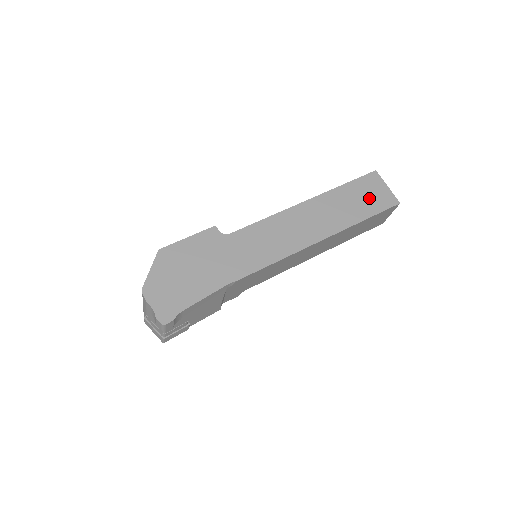
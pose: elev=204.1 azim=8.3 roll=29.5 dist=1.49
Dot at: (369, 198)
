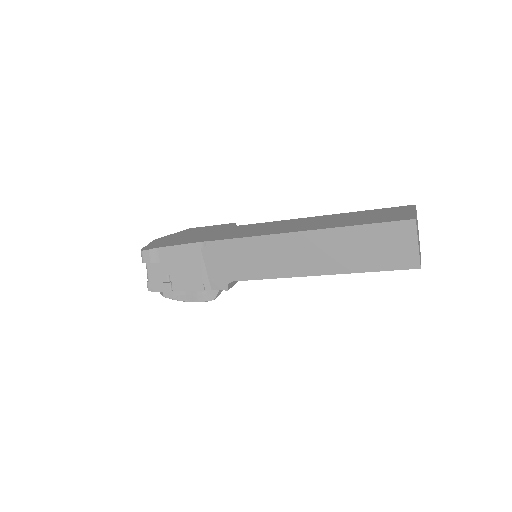
Dot at: (383, 216)
